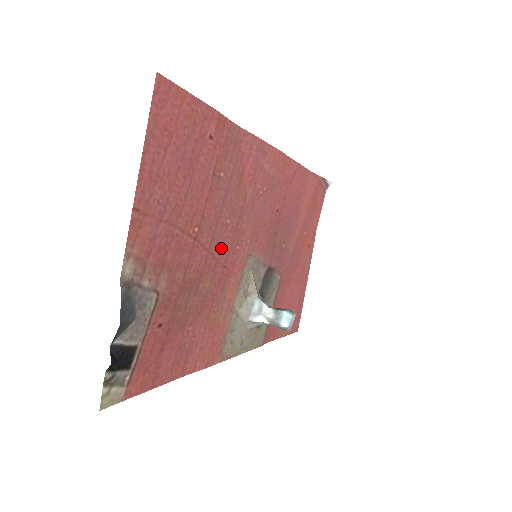
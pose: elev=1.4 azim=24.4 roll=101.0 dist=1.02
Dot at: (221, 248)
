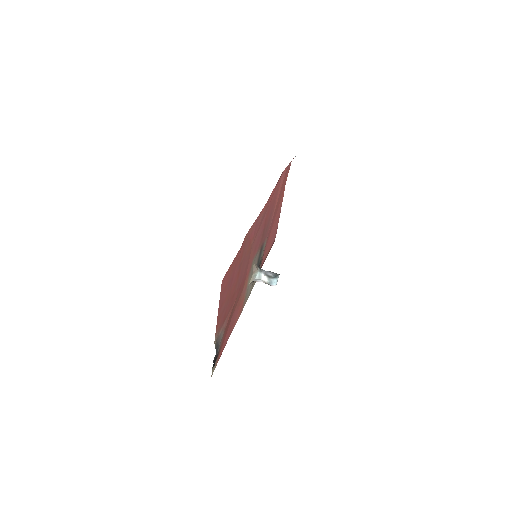
Dot at: (242, 279)
